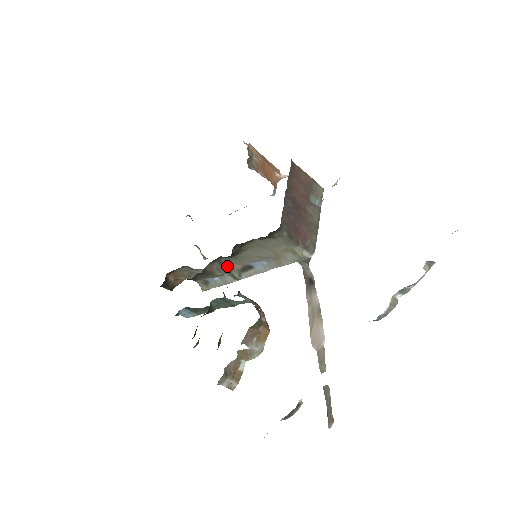
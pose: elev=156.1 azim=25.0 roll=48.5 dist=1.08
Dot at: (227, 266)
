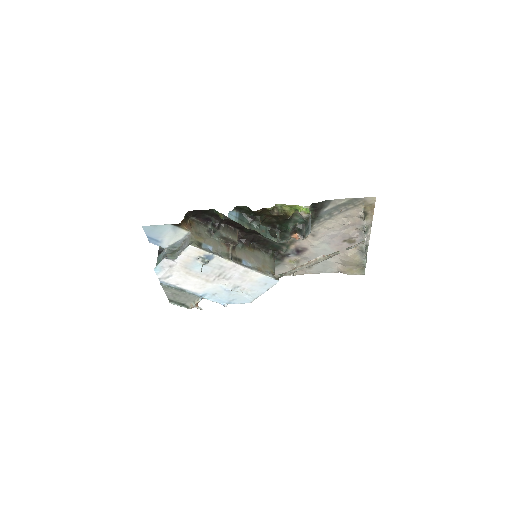
Dot at: (235, 246)
